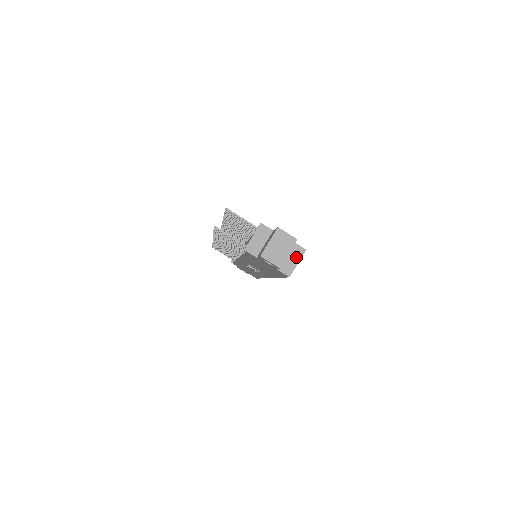
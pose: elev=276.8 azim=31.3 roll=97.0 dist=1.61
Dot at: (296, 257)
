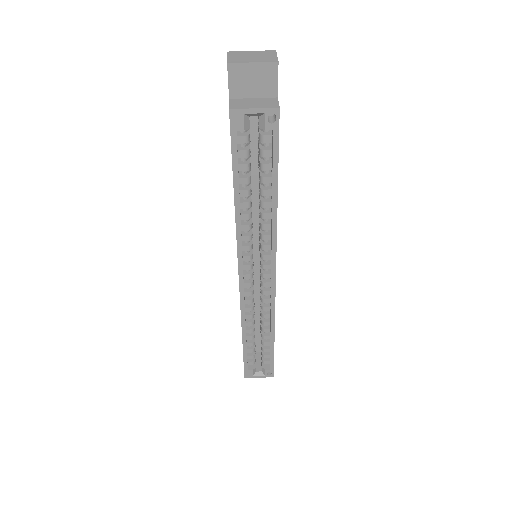
Dot at: (261, 105)
